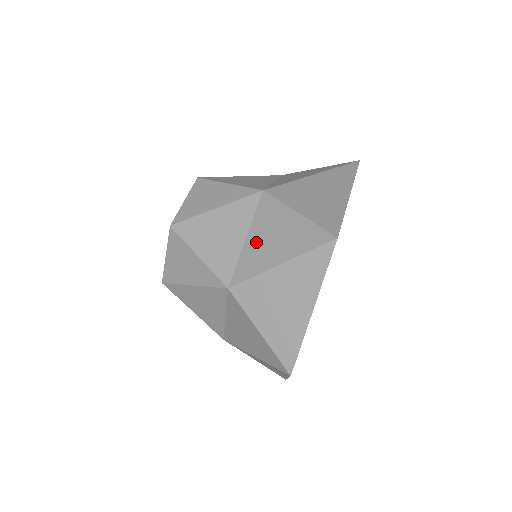
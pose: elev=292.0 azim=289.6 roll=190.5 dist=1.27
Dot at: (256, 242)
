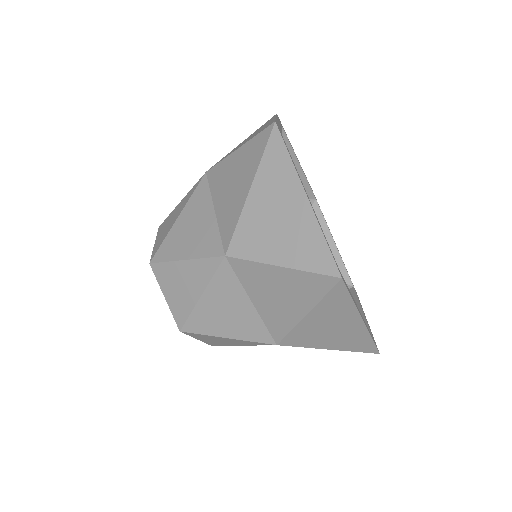
Dot at: occluded
